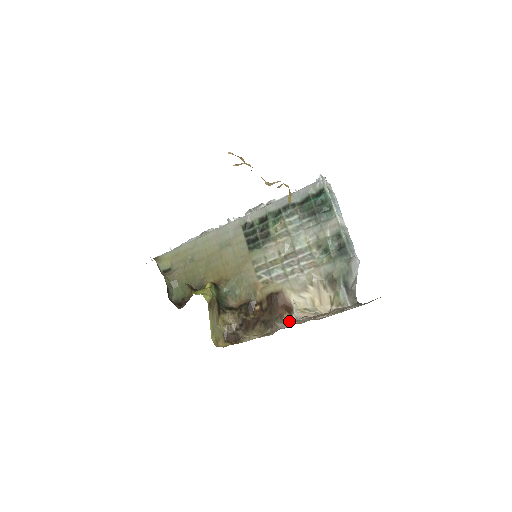
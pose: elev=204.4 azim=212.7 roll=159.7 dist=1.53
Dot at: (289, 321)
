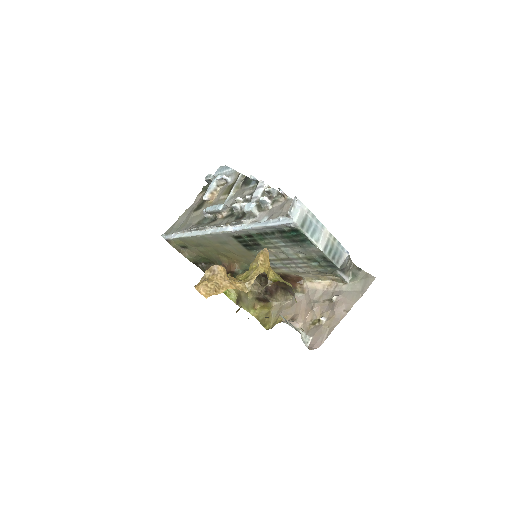
Dot at: (302, 291)
